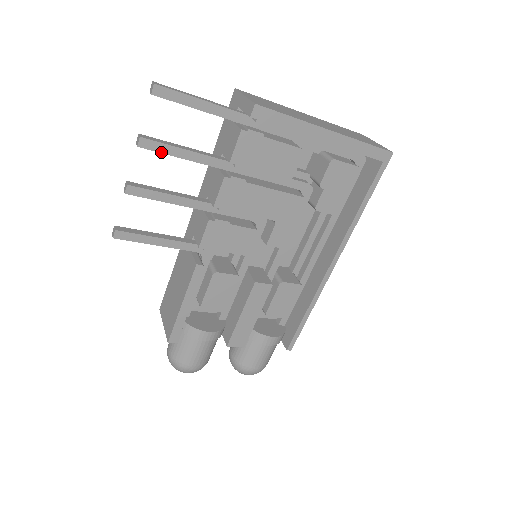
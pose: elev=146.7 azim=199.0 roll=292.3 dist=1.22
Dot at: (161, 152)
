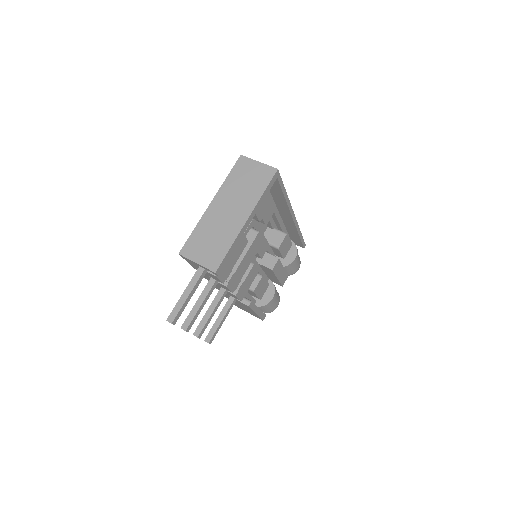
Dot at: occluded
